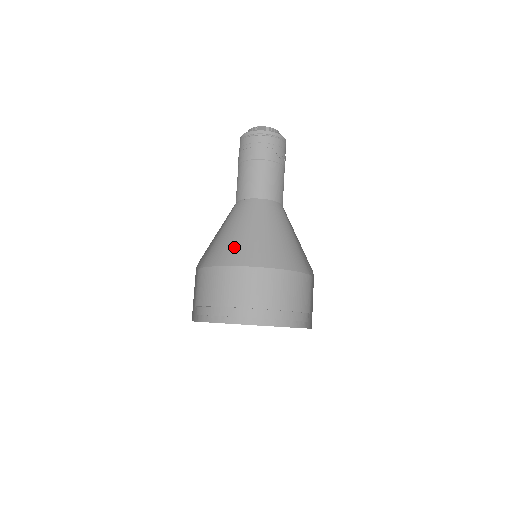
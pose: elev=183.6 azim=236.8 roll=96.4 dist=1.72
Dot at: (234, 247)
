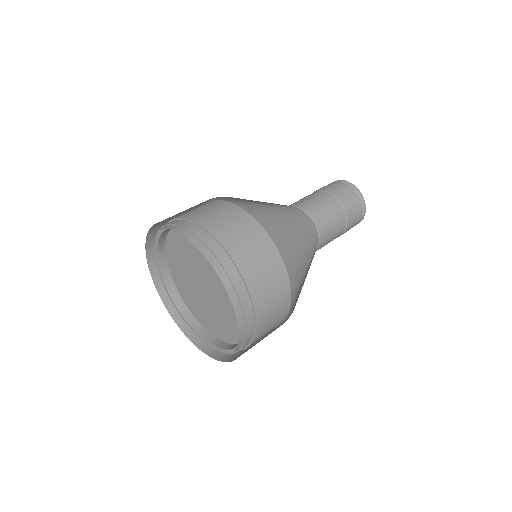
Dot at: occluded
